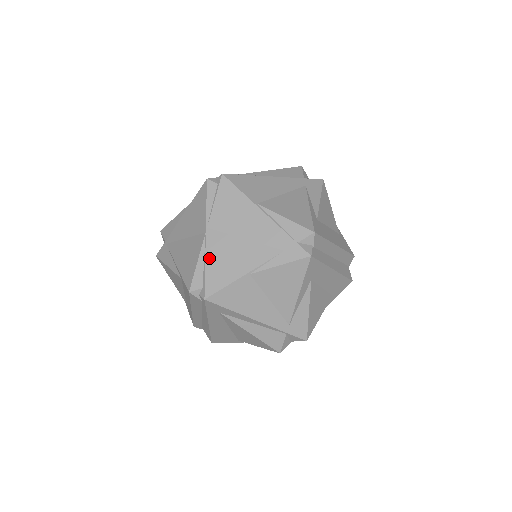
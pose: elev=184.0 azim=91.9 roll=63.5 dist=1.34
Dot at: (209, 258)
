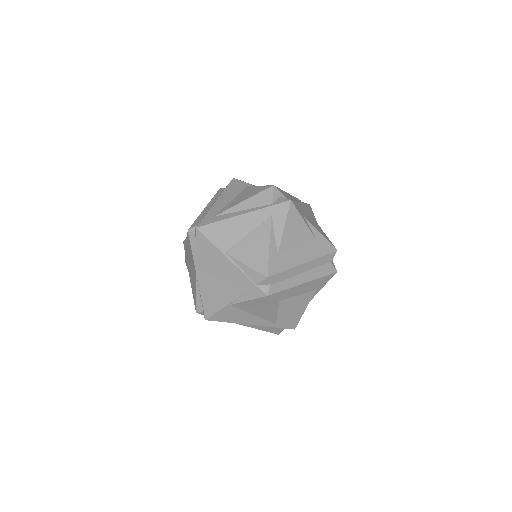
Dot at: (202, 292)
